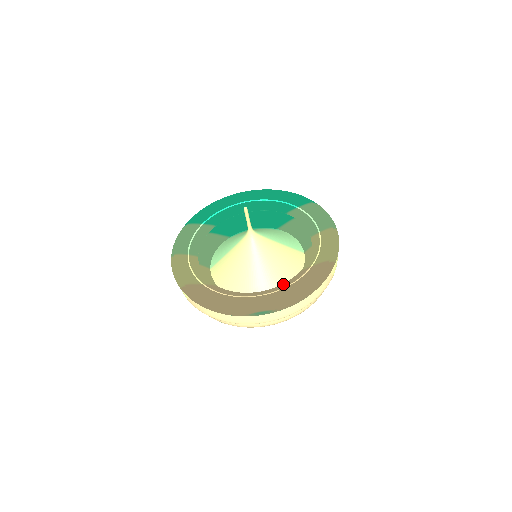
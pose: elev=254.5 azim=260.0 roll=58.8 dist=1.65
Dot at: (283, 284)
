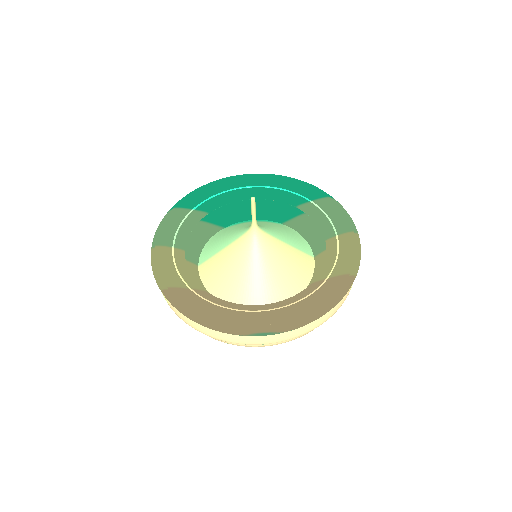
Dot at: (291, 298)
